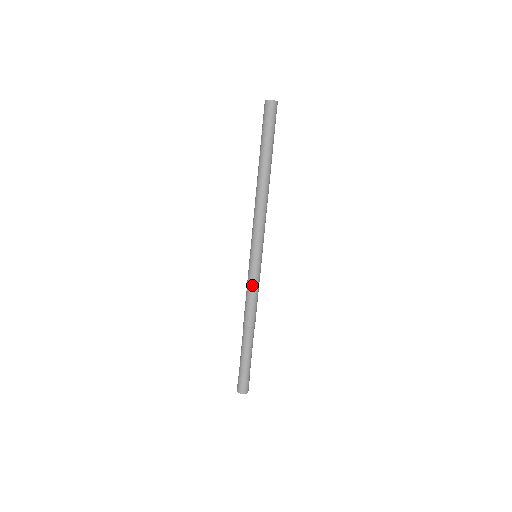
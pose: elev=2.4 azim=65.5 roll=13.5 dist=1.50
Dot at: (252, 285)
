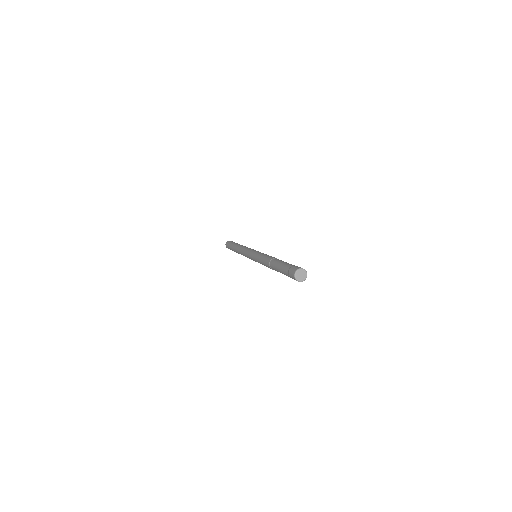
Dot at: (261, 254)
